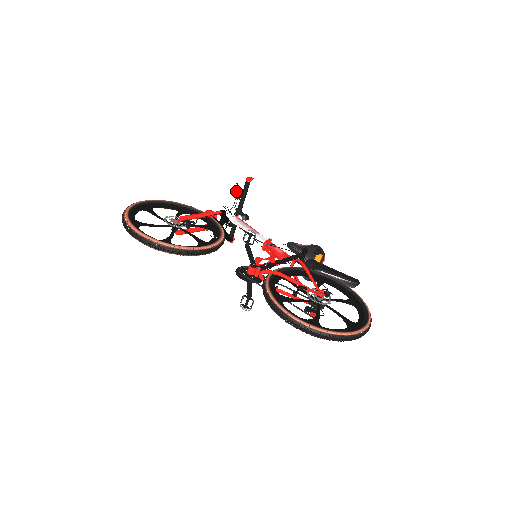
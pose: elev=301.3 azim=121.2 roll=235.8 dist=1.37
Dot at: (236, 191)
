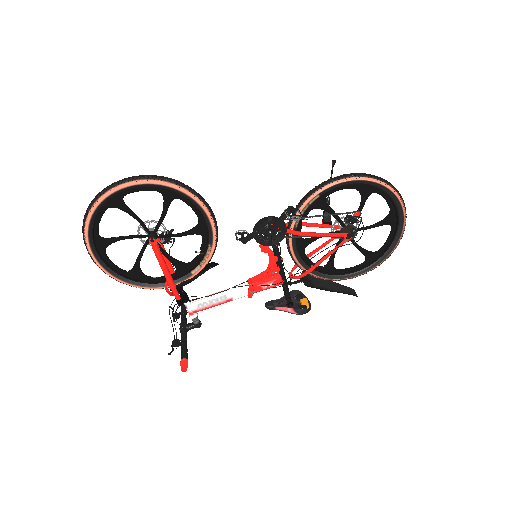
Dot at: (172, 313)
